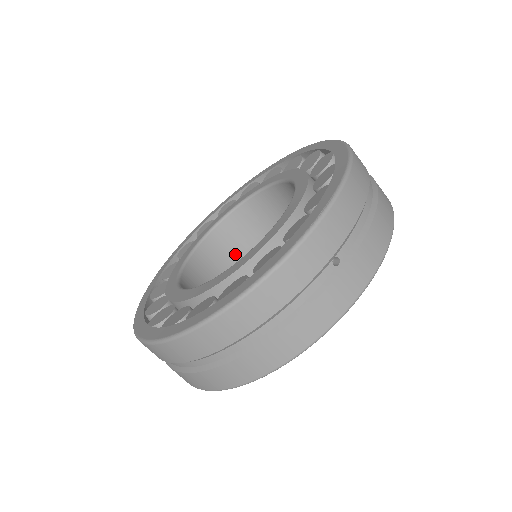
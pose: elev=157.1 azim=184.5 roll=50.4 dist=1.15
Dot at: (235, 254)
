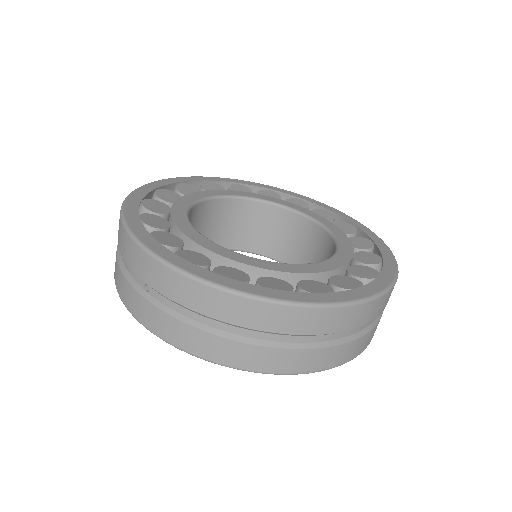
Dot at: occluded
